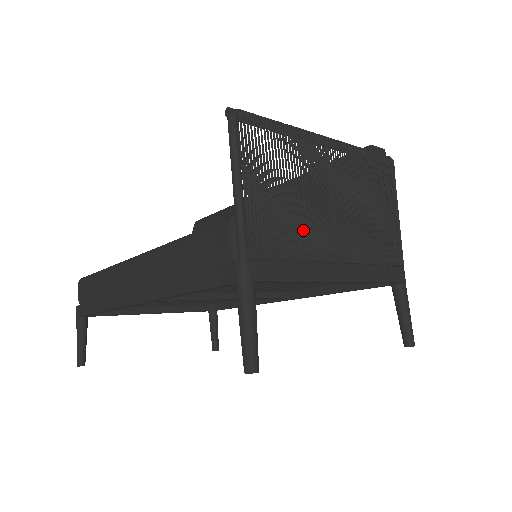
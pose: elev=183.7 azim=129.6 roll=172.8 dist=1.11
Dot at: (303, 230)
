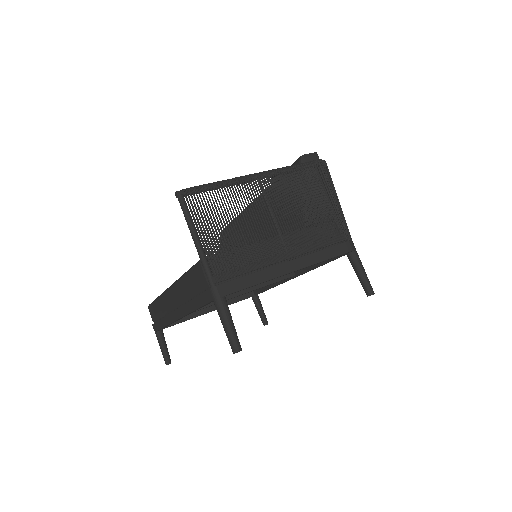
Dot at: occluded
